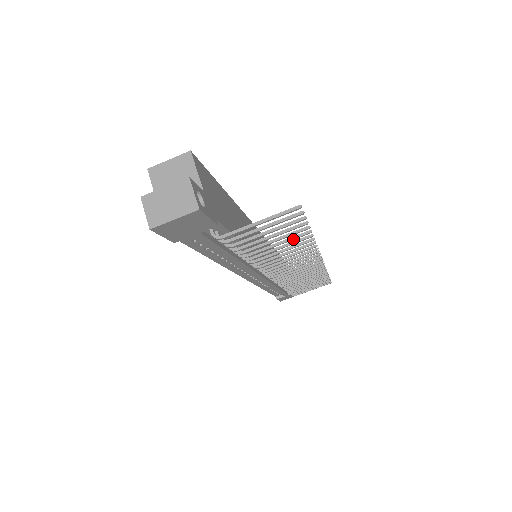
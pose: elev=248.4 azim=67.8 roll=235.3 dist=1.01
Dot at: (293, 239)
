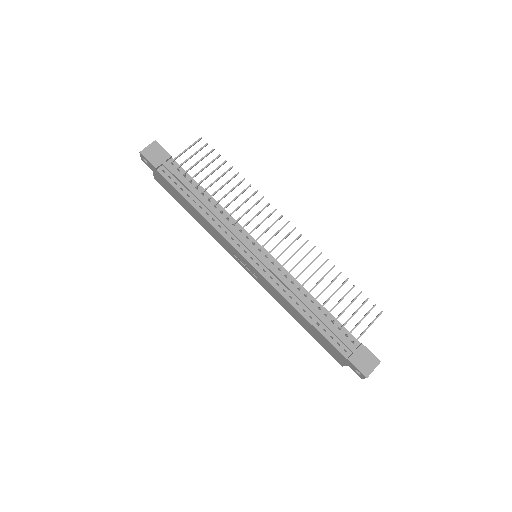
Dot at: (225, 173)
